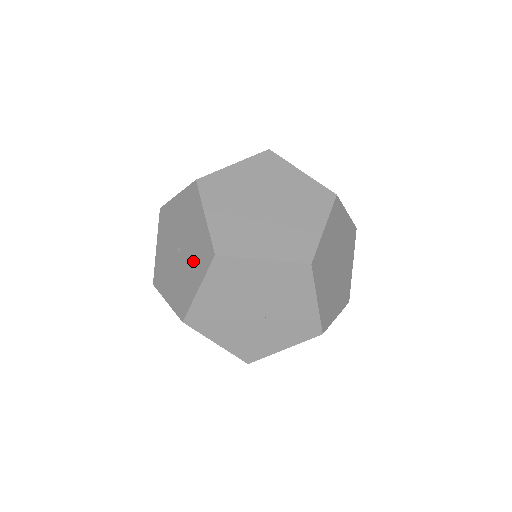
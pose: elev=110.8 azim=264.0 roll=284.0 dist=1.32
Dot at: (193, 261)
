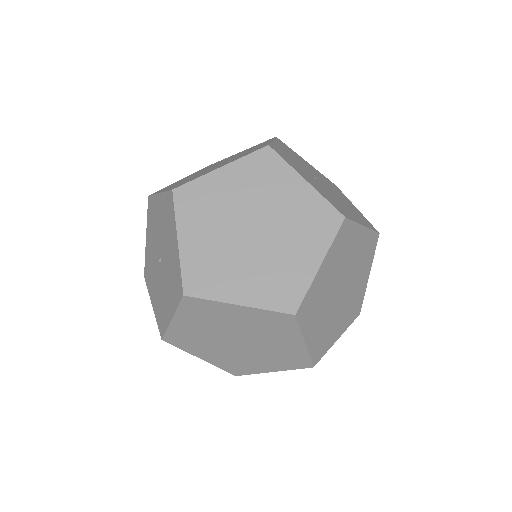
Dot at: (158, 295)
